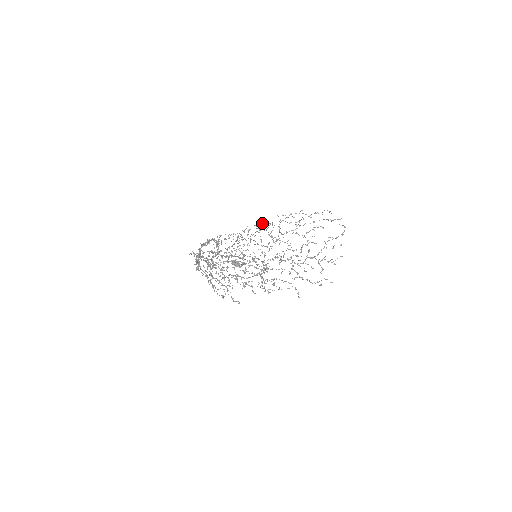
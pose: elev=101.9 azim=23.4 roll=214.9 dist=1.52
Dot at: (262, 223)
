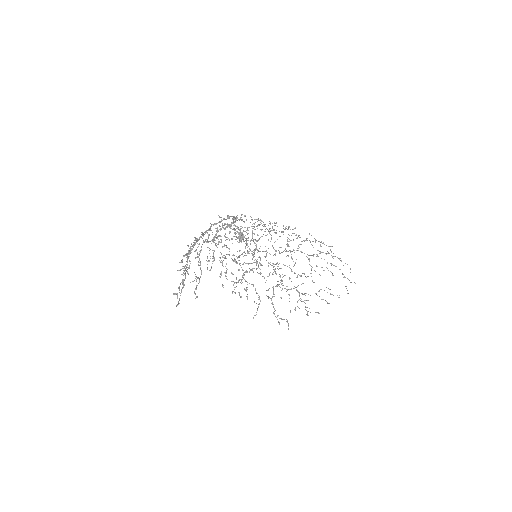
Dot at: occluded
